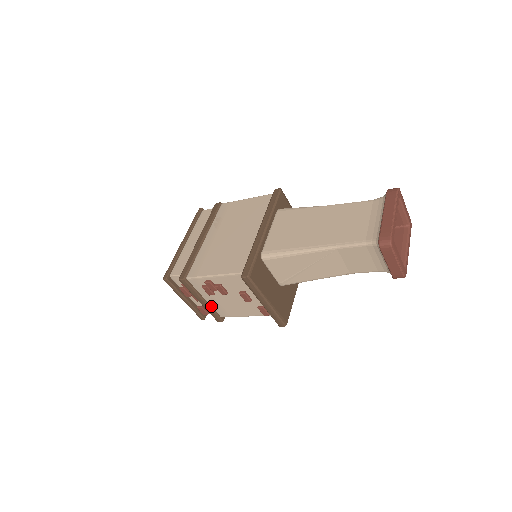
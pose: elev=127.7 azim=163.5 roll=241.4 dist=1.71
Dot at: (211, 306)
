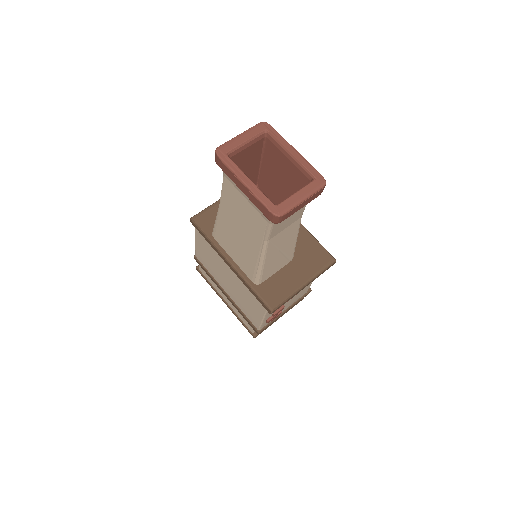
Dot at: (292, 304)
